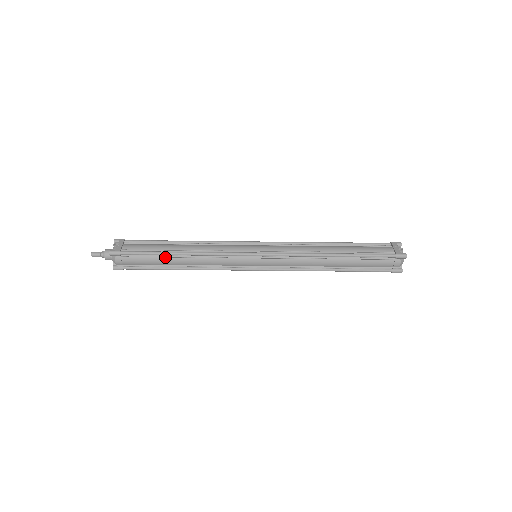
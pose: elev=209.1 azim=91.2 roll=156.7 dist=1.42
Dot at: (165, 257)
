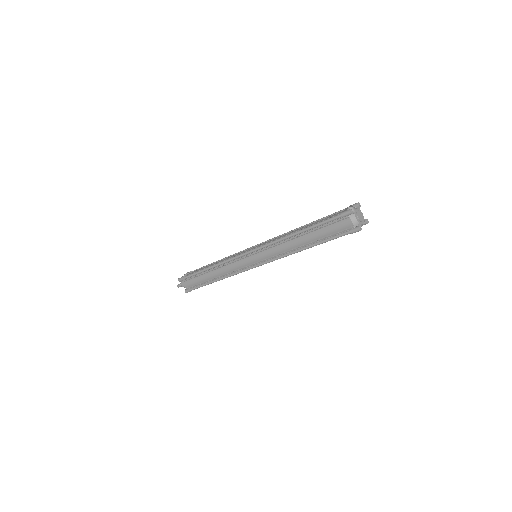
Dot at: (204, 274)
